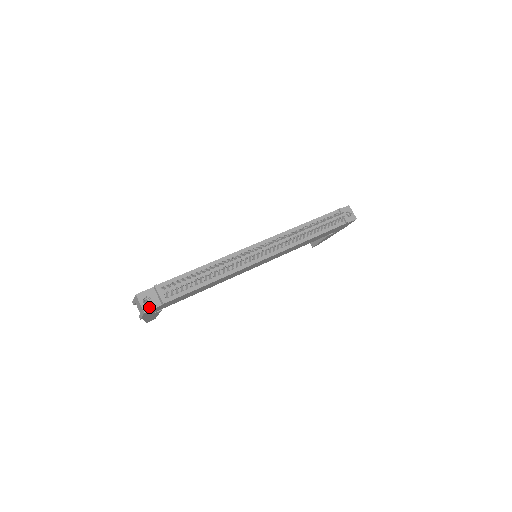
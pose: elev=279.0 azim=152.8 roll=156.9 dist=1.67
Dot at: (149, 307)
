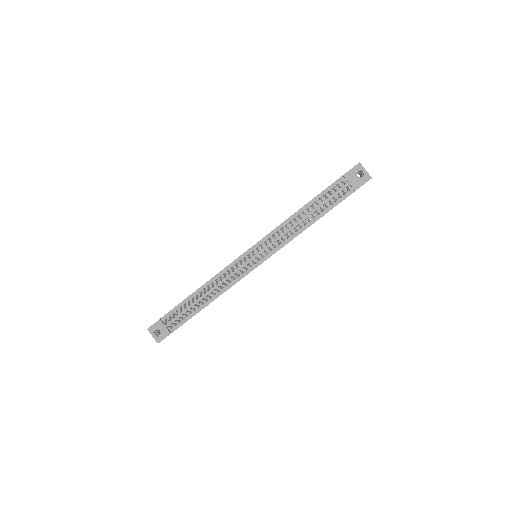
Dot at: (160, 338)
